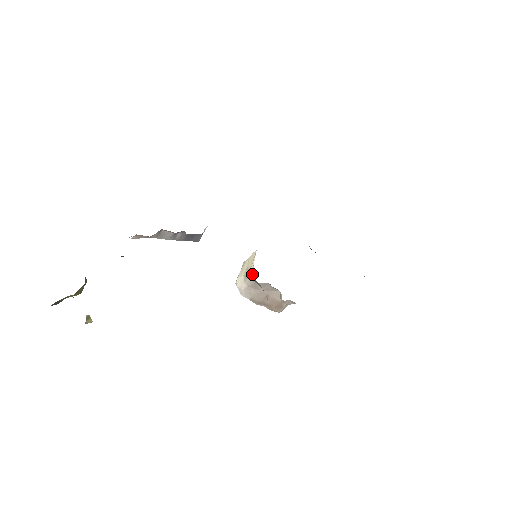
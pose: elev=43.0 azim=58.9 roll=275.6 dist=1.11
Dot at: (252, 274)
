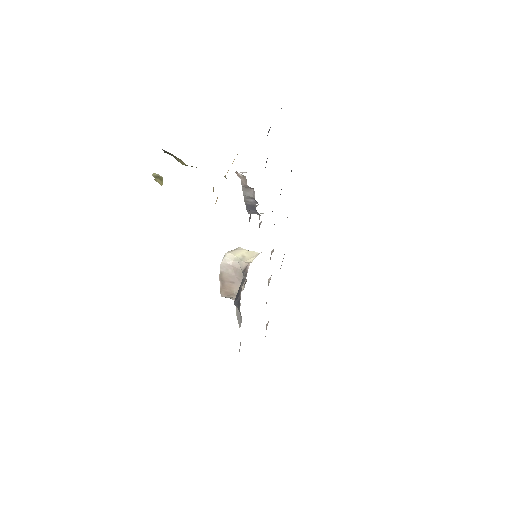
Dot at: (249, 265)
